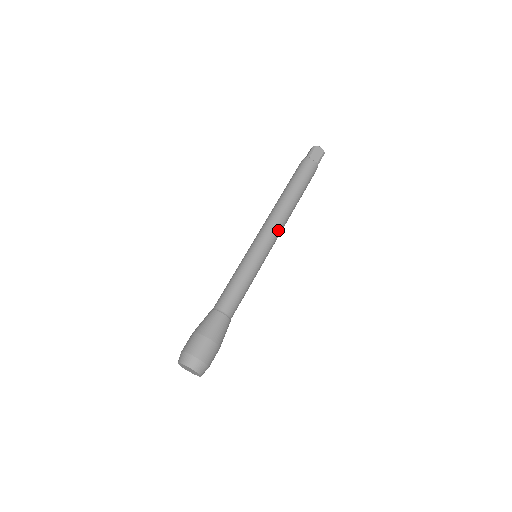
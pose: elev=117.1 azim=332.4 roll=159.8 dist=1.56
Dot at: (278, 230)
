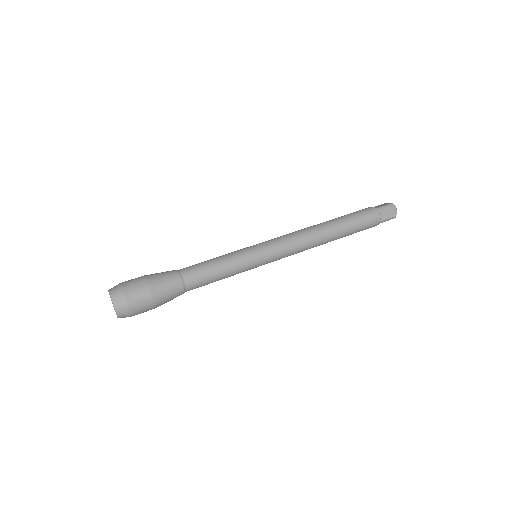
Dot at: (294, 251)
